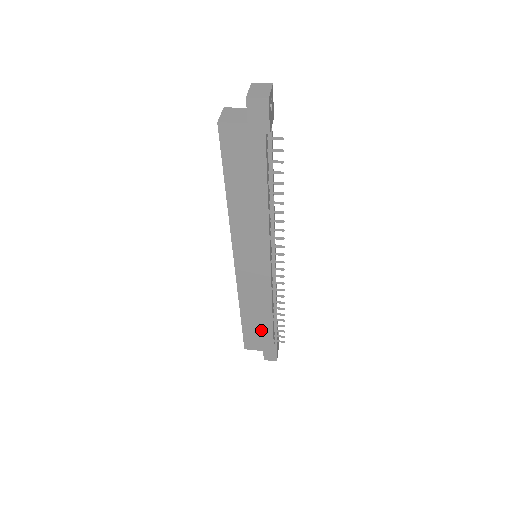
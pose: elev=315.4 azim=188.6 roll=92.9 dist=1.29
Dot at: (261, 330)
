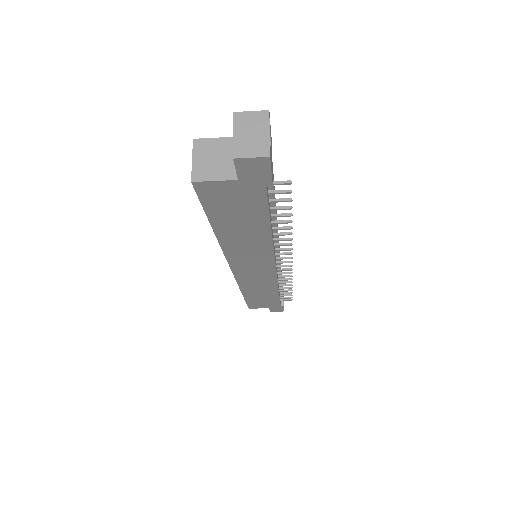
Dot at: (266, 300)
